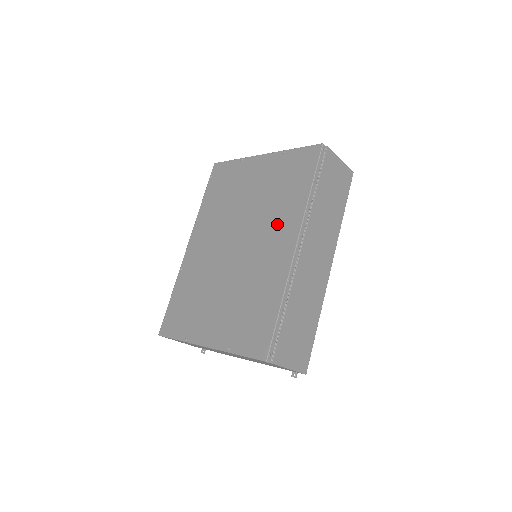
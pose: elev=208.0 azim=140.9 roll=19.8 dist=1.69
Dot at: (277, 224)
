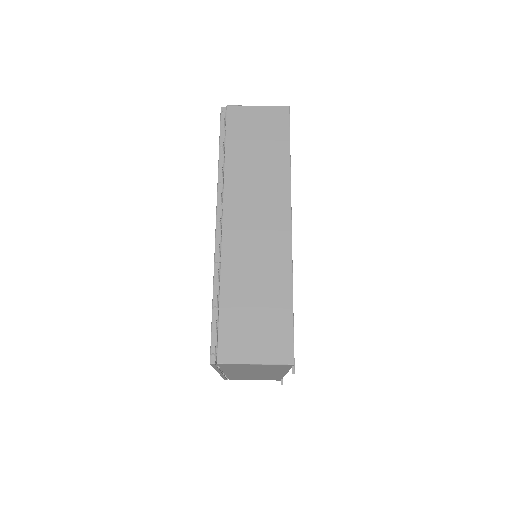
Dot at: occluded
